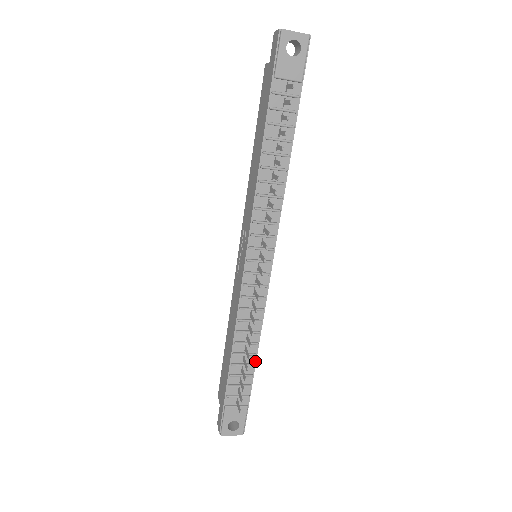
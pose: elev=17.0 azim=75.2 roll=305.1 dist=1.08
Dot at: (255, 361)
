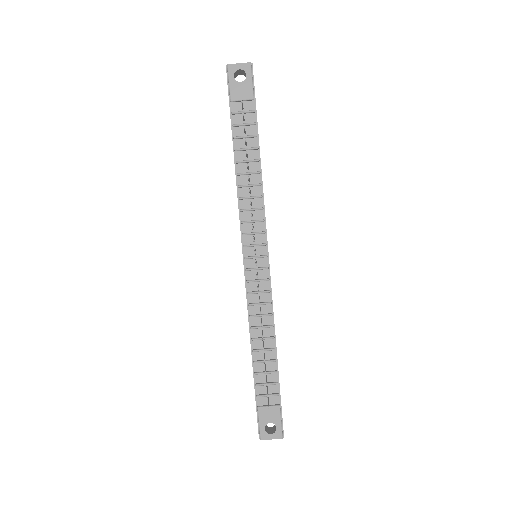
Dot at: (276, 356)
